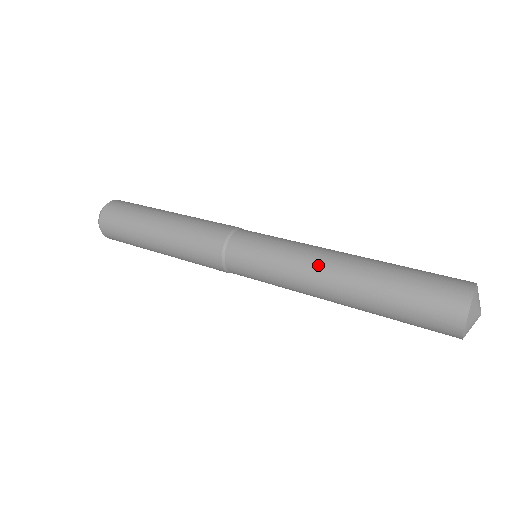
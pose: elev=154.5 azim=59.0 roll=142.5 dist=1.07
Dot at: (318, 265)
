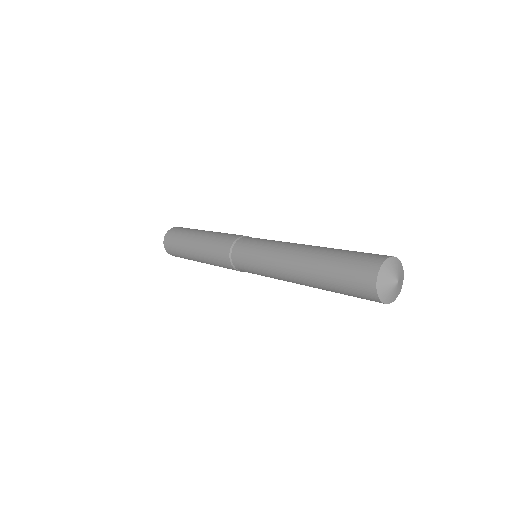
Dot at: (288, 250)
